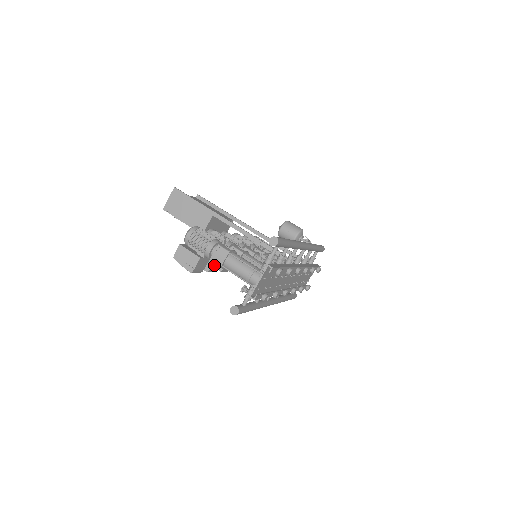
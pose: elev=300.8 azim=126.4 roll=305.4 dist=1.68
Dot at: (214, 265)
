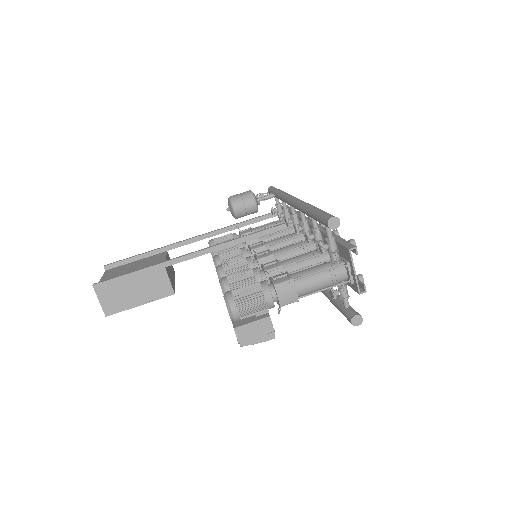
Dot at: occluded
